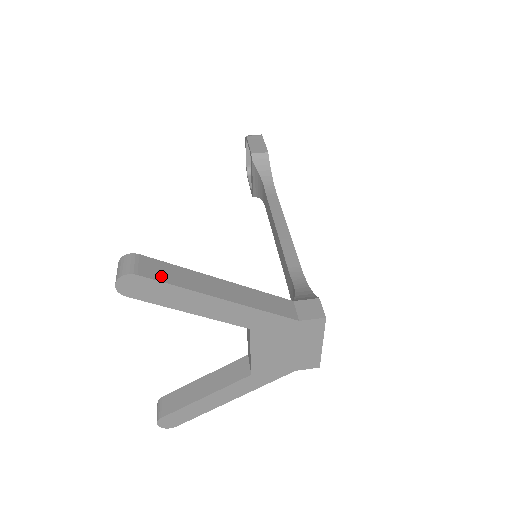
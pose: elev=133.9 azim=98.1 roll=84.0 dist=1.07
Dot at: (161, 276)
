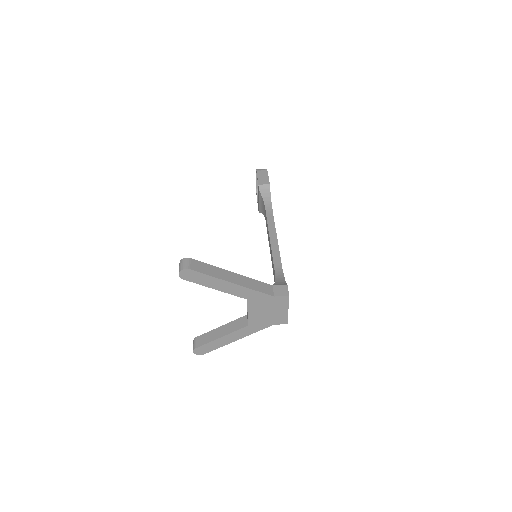
Dot at: (202, 270)
